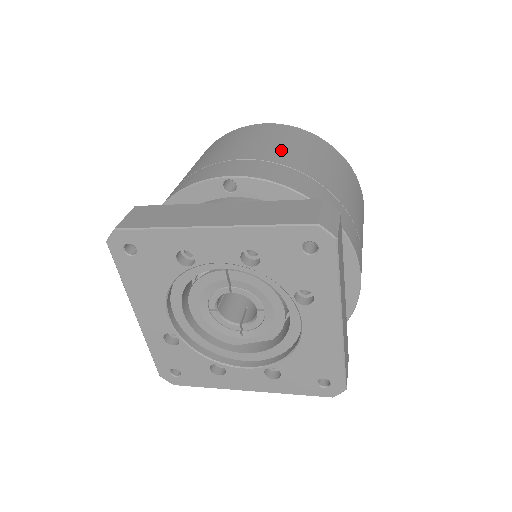
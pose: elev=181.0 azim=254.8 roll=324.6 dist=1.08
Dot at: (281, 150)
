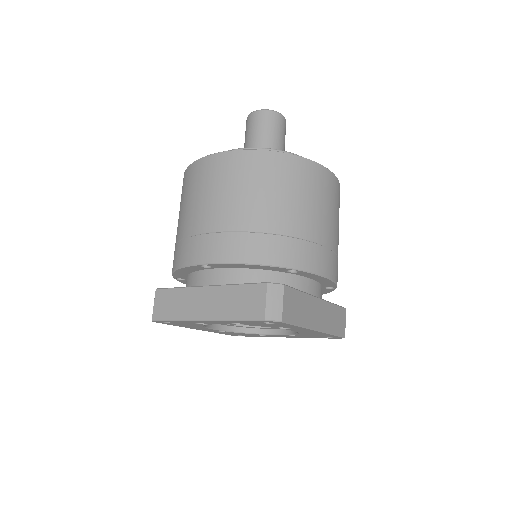
Dot at: (233, 206)
